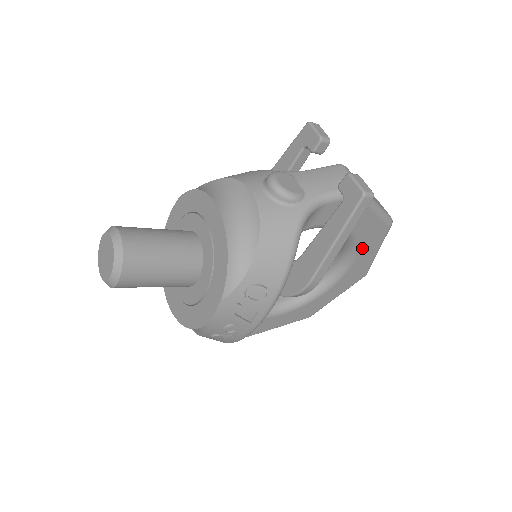
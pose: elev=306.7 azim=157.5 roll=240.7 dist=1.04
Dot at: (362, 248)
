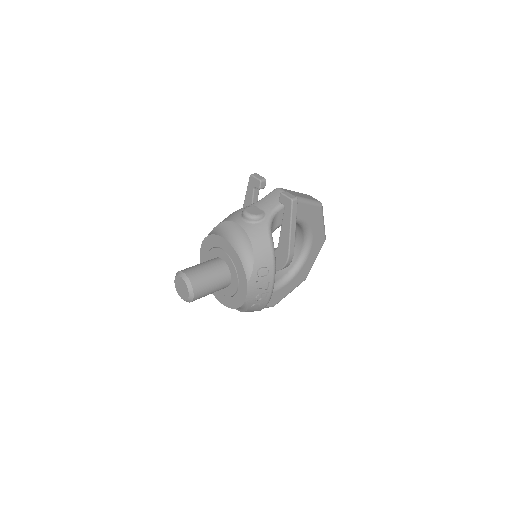
Dot at: (313, 225)
